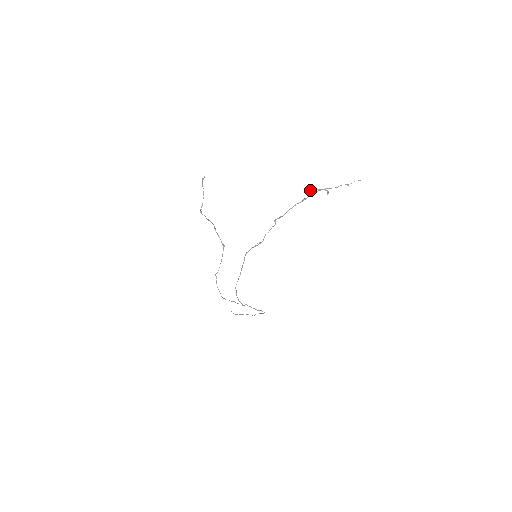
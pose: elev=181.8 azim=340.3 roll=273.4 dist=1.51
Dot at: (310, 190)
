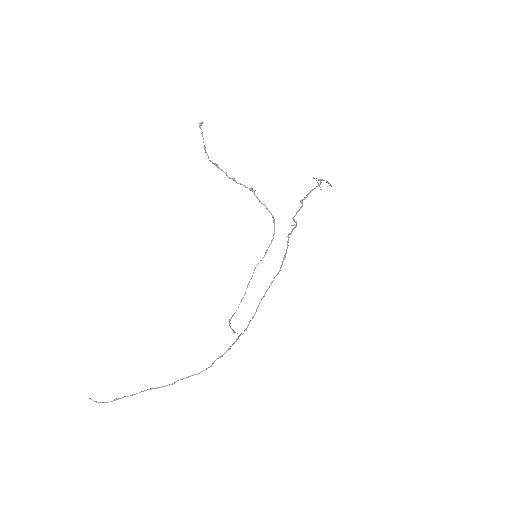
Dot at: (315, 178)
